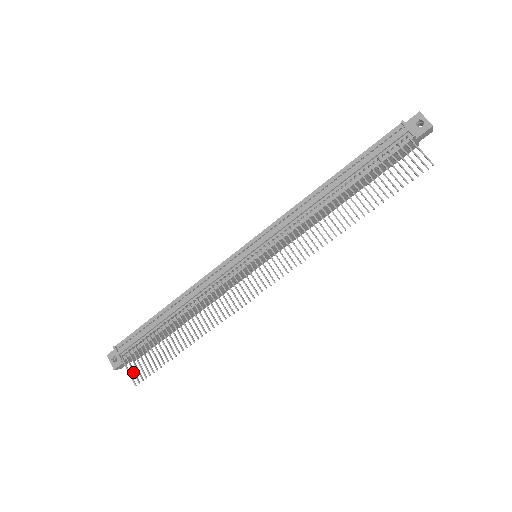
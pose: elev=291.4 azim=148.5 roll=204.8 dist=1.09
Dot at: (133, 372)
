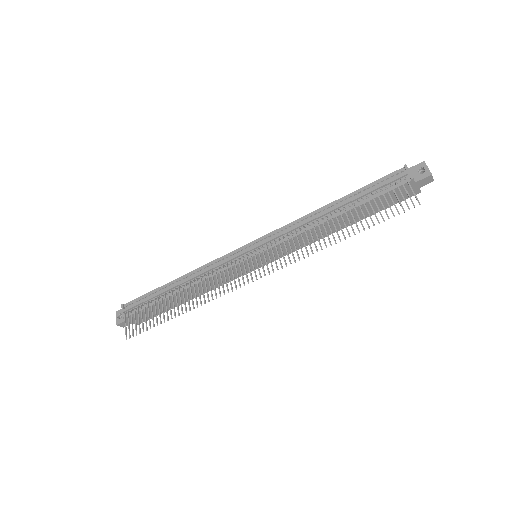
Dot at: (128, 328)
